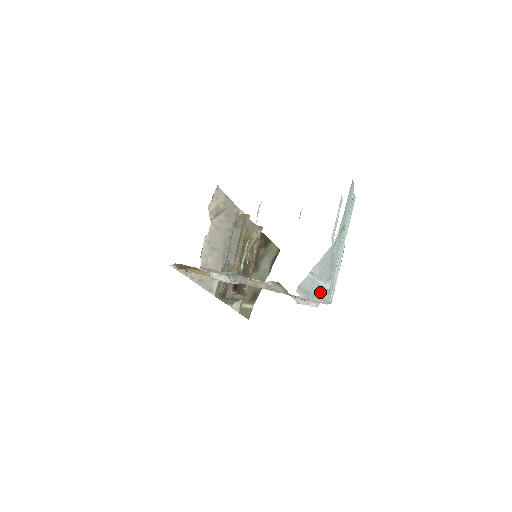
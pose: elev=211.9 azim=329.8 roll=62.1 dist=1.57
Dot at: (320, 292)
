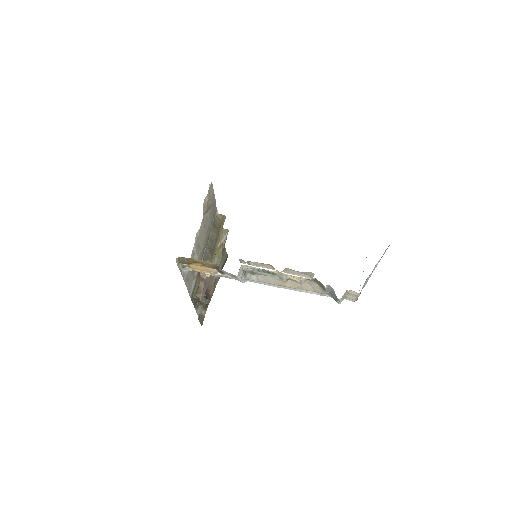
Dot at: (362, 288)
